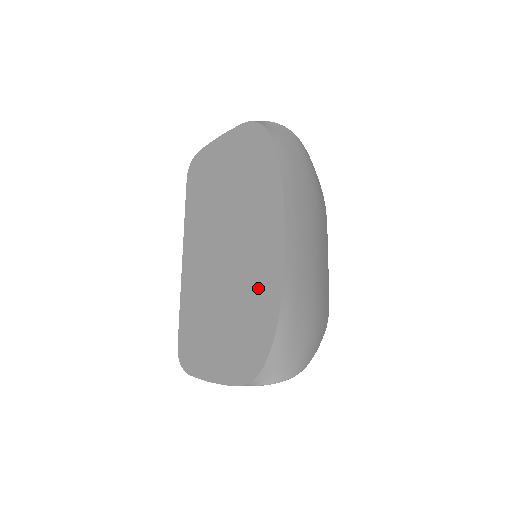
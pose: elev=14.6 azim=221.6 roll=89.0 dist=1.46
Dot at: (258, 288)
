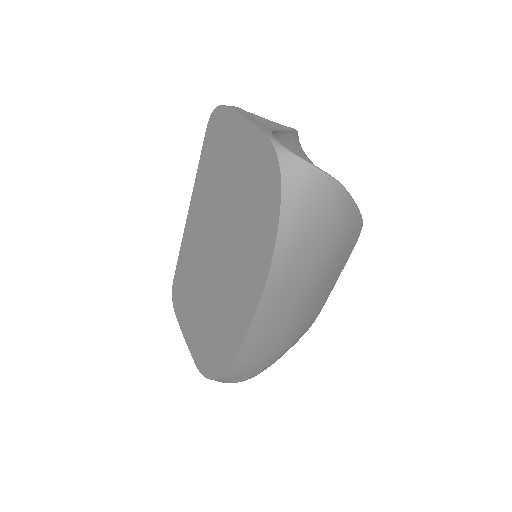
Dot at: (224, 328)
